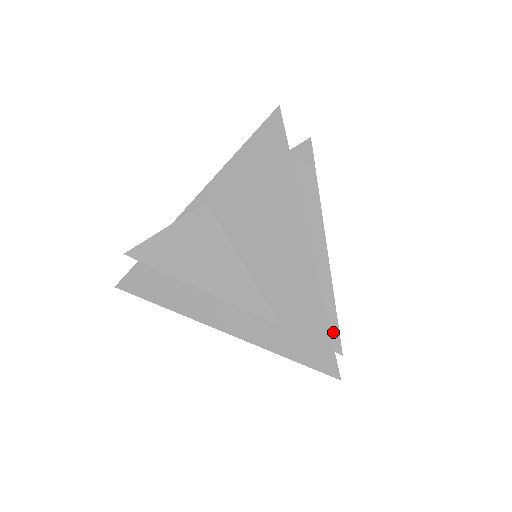
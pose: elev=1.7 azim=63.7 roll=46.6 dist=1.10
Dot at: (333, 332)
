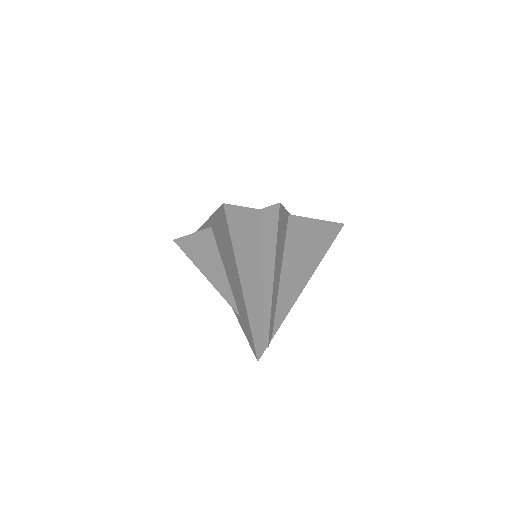
Dot at: (265, 335)
